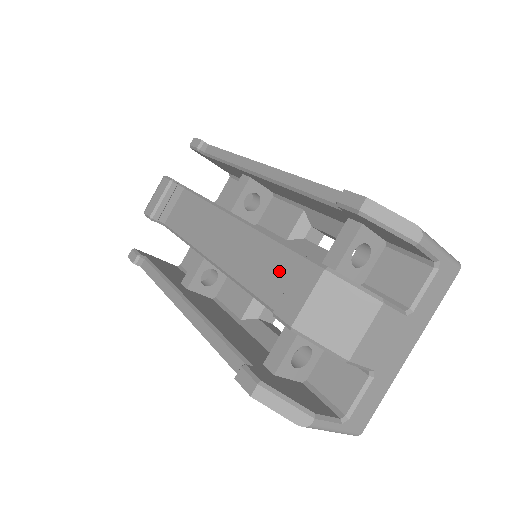
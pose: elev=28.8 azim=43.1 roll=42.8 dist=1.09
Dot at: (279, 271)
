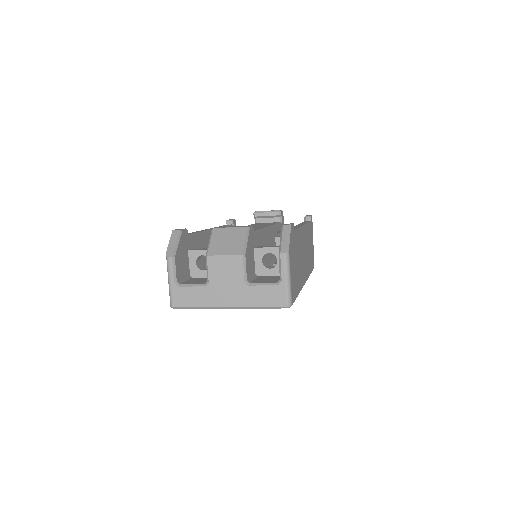
Dot at: occluded
